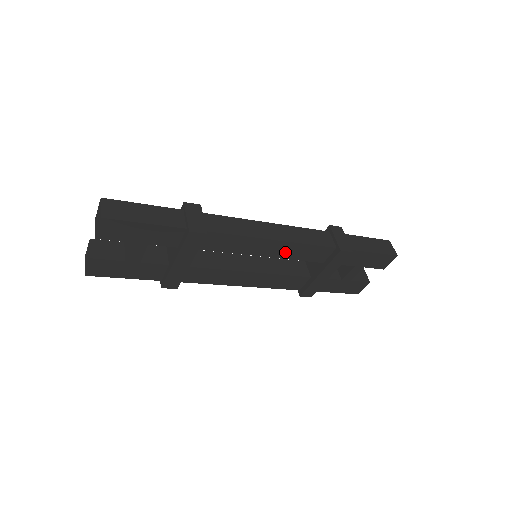
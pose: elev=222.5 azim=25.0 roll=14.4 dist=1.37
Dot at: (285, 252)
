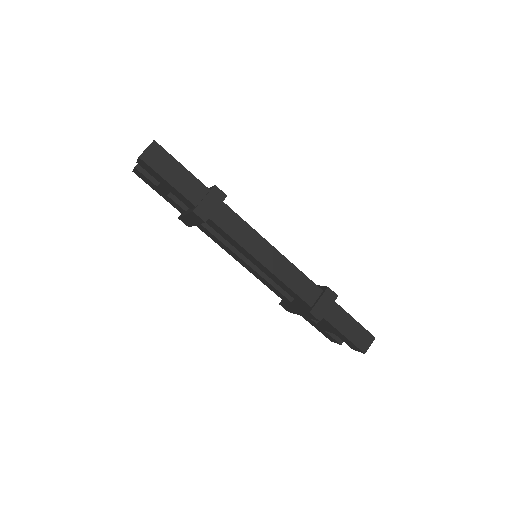
Dot at: (270, 275)
